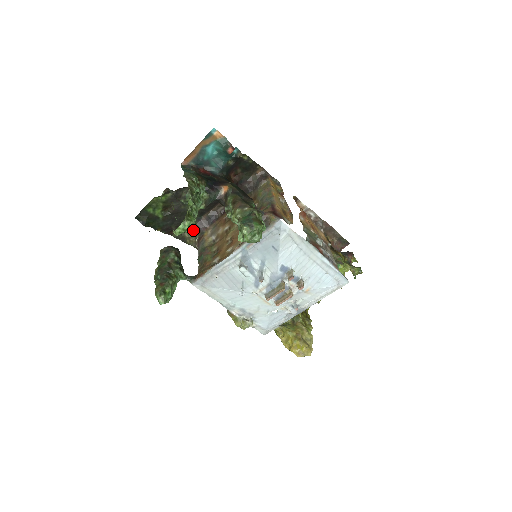
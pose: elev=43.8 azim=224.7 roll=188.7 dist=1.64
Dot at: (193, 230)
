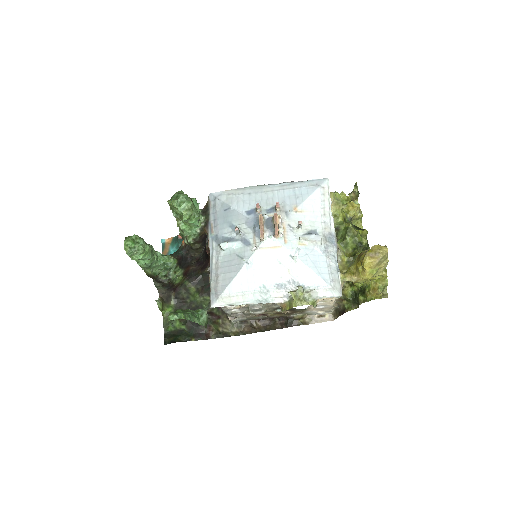
Dot at: (226, 321)
